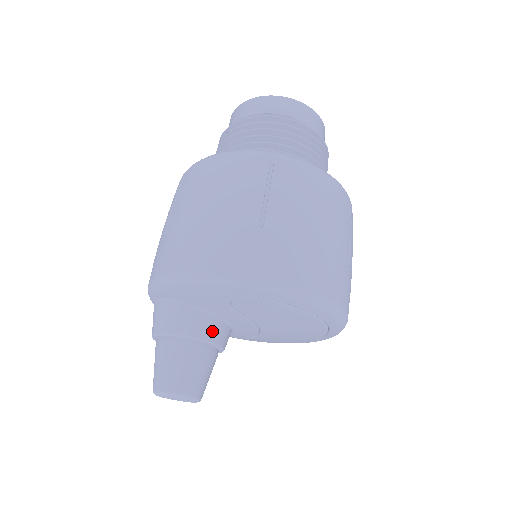
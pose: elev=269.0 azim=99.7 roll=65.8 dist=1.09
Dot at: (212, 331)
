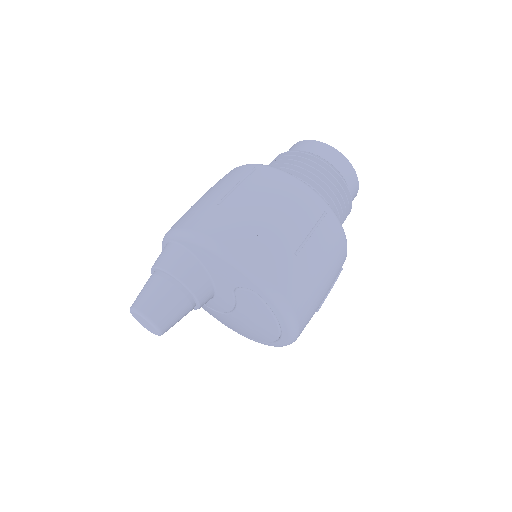
Dot at: (205, 294)
